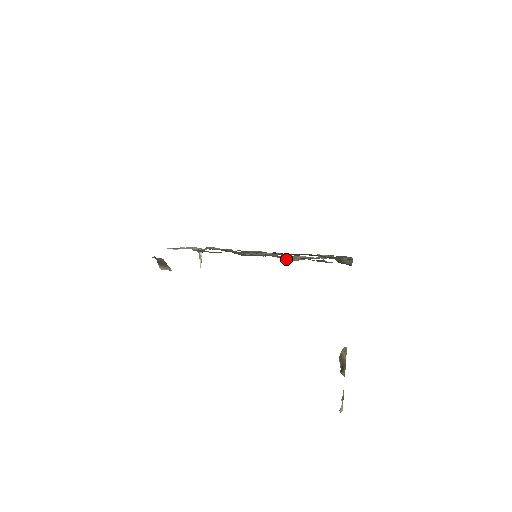
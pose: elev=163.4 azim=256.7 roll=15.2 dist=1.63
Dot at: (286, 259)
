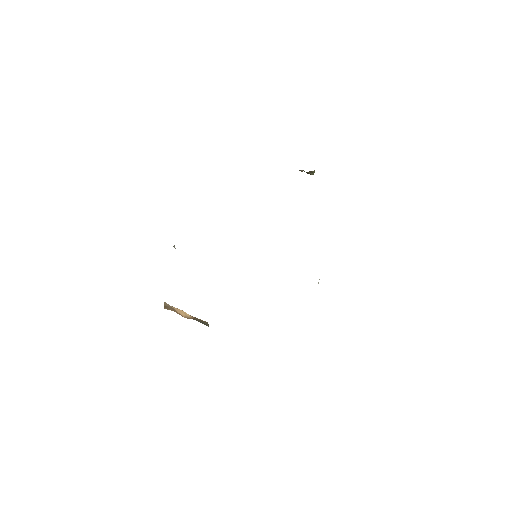
Dot at: occluded
